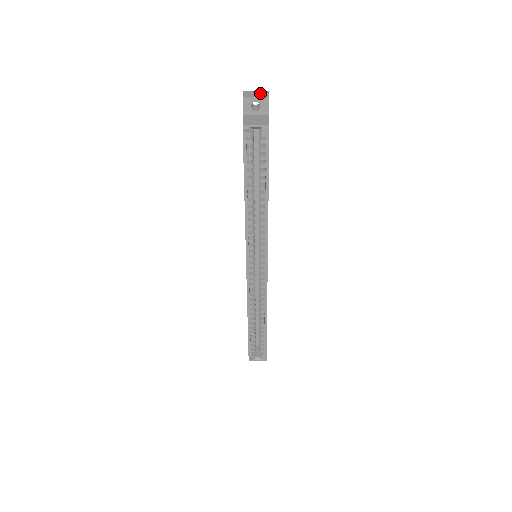
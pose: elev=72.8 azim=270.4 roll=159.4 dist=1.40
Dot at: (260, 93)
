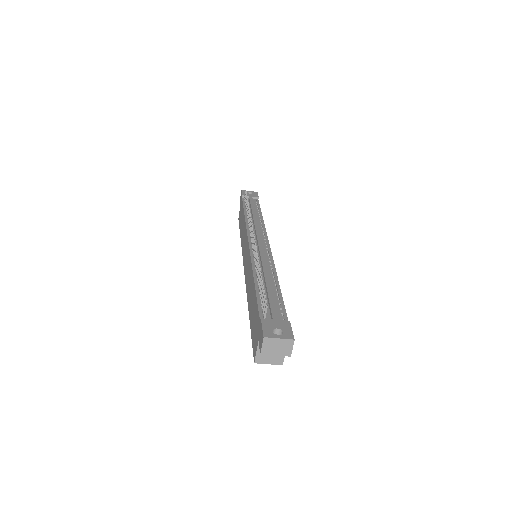
Dot at: (283, 346)
